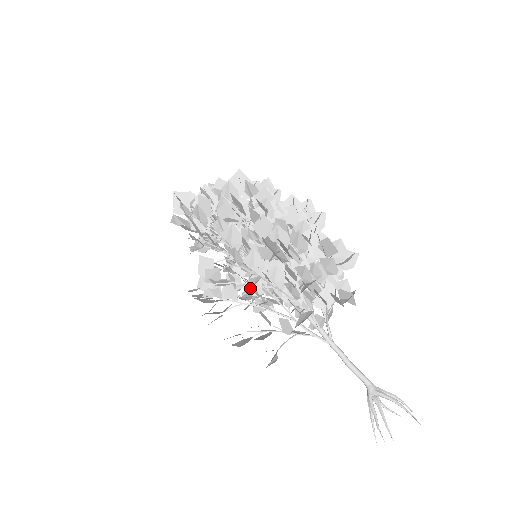
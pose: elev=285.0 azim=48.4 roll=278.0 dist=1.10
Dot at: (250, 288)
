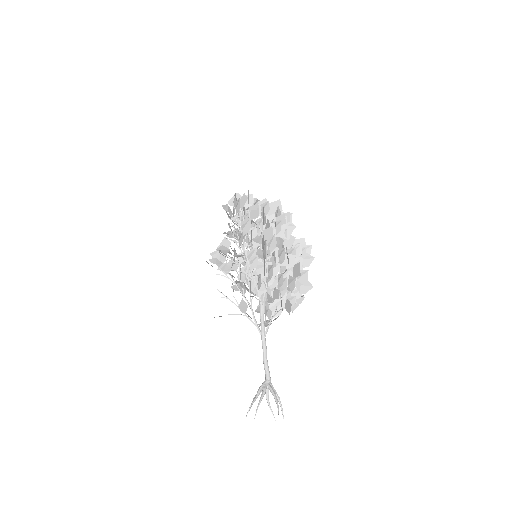
Dot at: occluded
